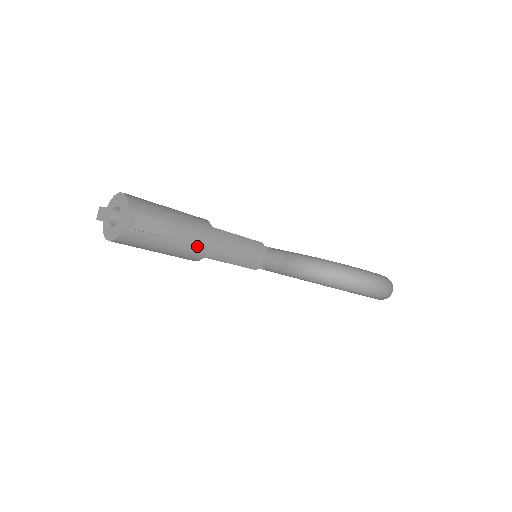
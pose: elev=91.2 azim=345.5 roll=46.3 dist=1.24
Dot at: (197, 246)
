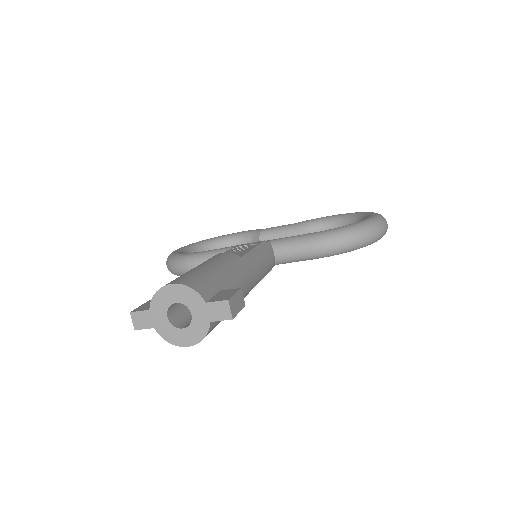
Dot at: (247, 287)
